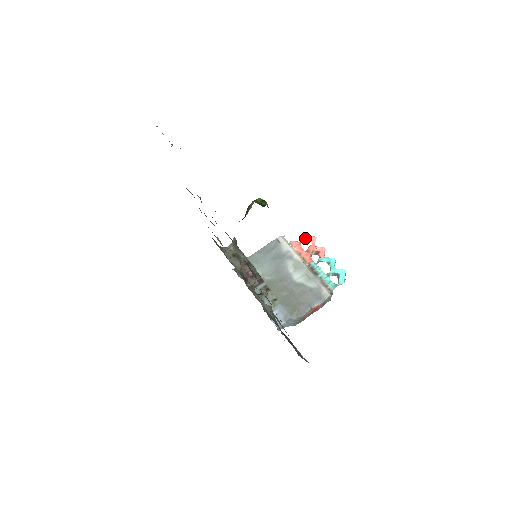
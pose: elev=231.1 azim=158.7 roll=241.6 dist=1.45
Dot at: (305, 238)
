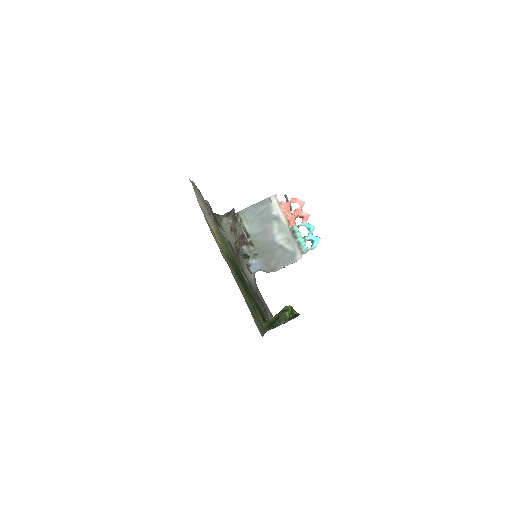
Dot at: (295, 201)
